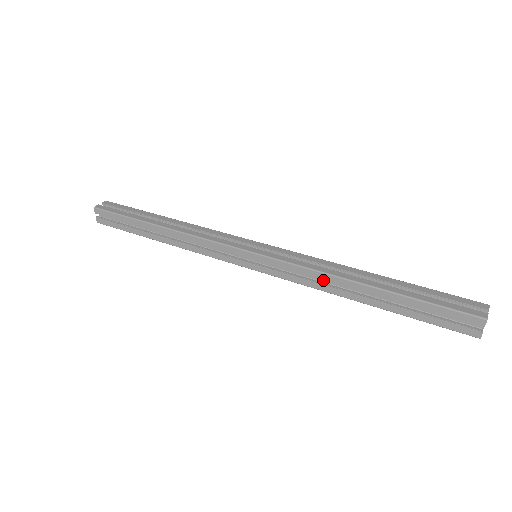
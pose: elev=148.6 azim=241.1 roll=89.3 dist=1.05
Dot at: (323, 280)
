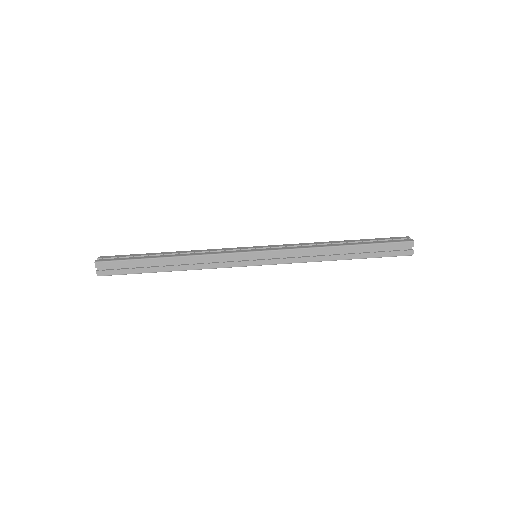
Dot at: (311, 255)
